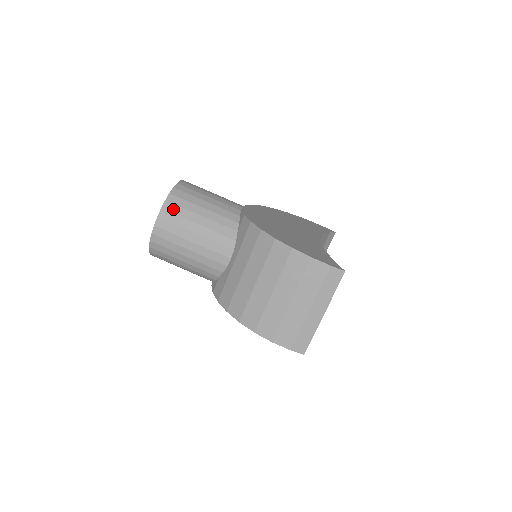
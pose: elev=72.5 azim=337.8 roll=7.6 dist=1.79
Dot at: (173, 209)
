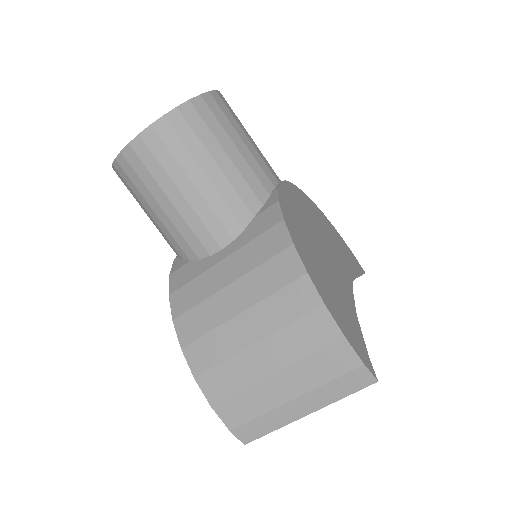
Dot at: (181, 127)
